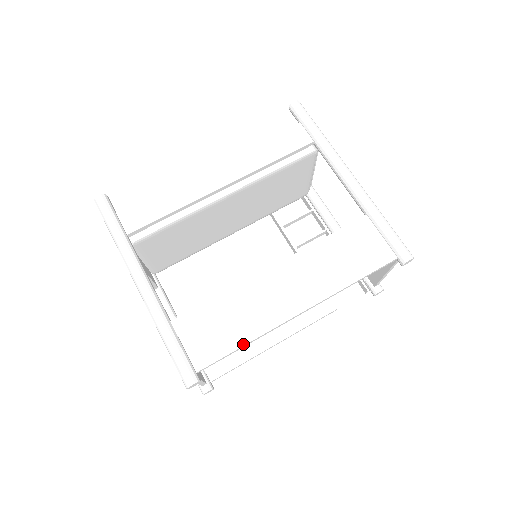
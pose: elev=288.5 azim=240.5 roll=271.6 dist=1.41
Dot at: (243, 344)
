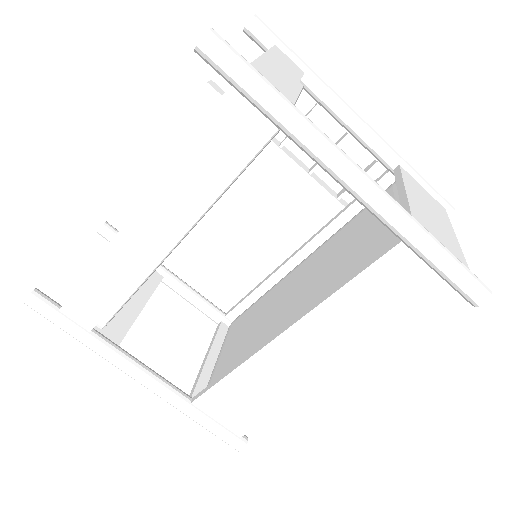
Dot at: (276, 413)
